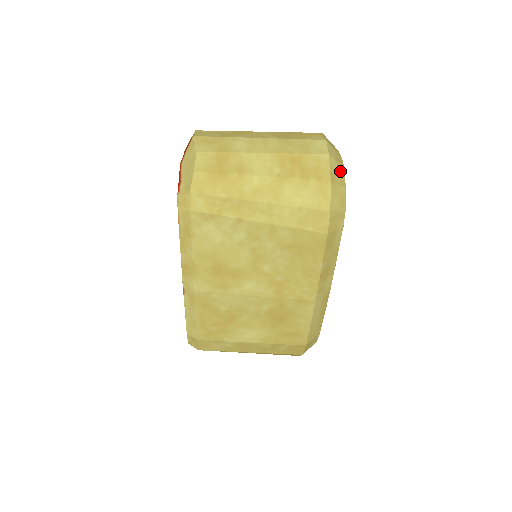
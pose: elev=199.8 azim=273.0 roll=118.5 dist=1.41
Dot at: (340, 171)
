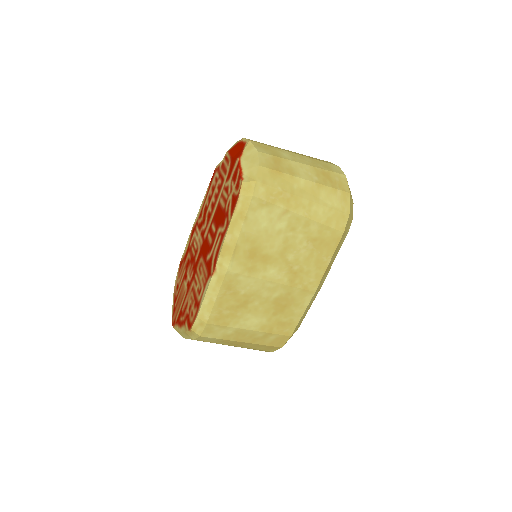
Dot at: occluded
